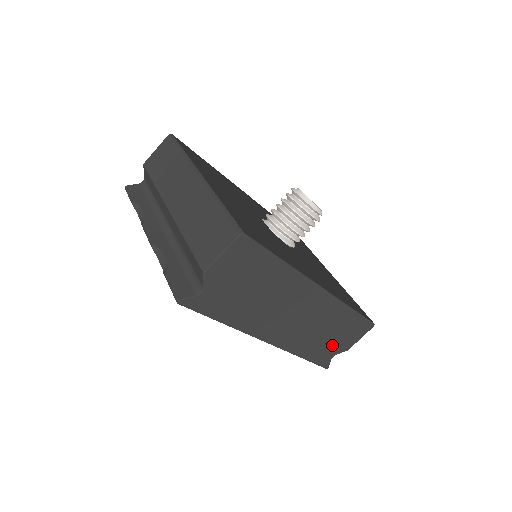
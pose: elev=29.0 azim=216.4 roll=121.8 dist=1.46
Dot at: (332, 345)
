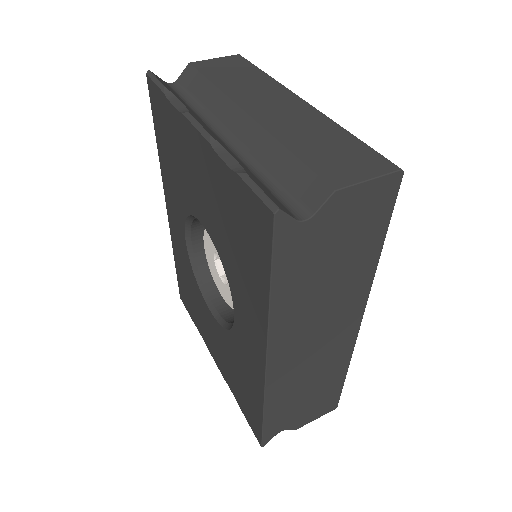
Dot at: (295, 413)
